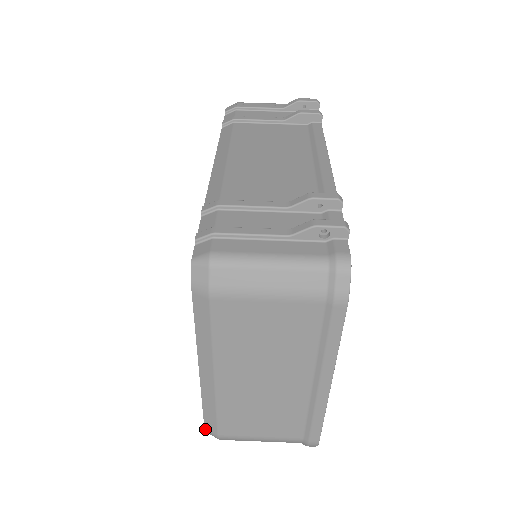
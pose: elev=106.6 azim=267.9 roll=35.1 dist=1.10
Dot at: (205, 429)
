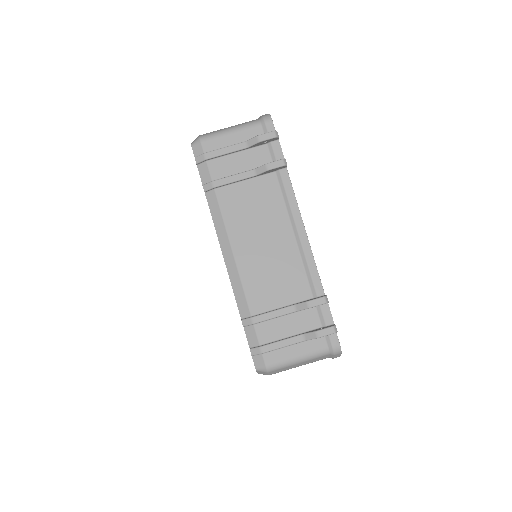
Dot at: occluded
